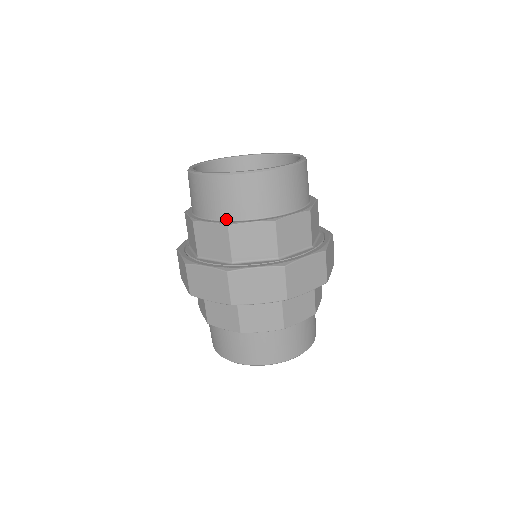
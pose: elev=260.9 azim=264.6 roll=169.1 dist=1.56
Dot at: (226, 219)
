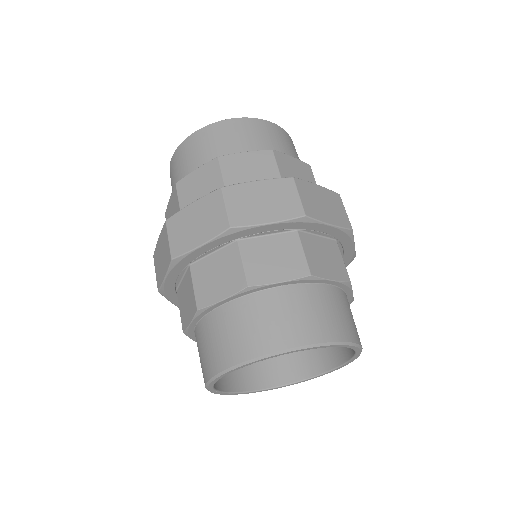
Dot at: occluded
